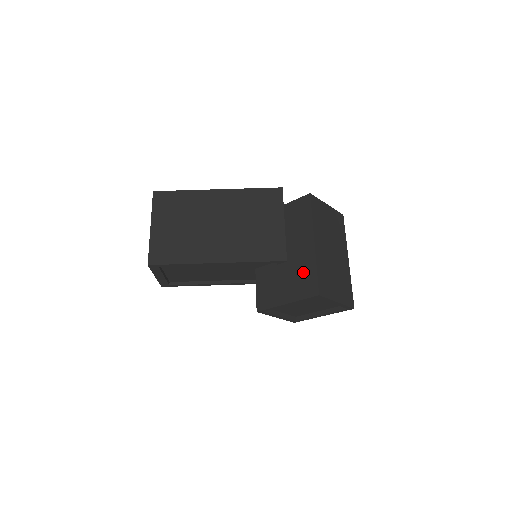
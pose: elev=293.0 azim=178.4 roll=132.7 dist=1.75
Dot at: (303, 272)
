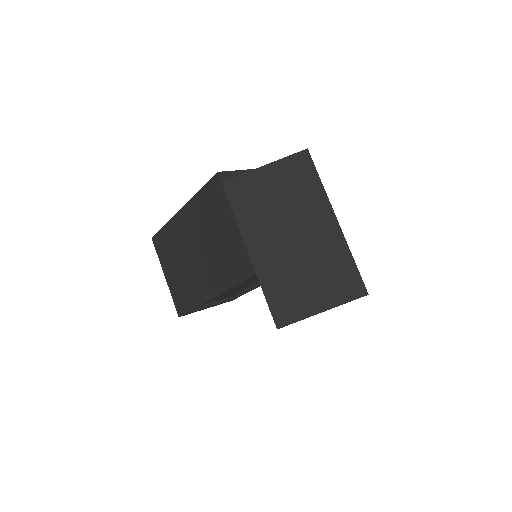
Dot at: occluded
